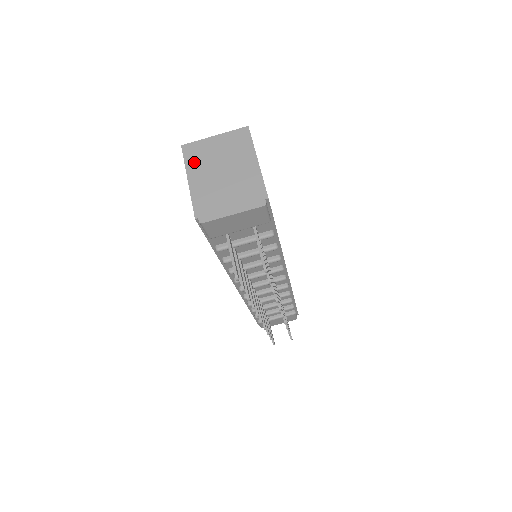
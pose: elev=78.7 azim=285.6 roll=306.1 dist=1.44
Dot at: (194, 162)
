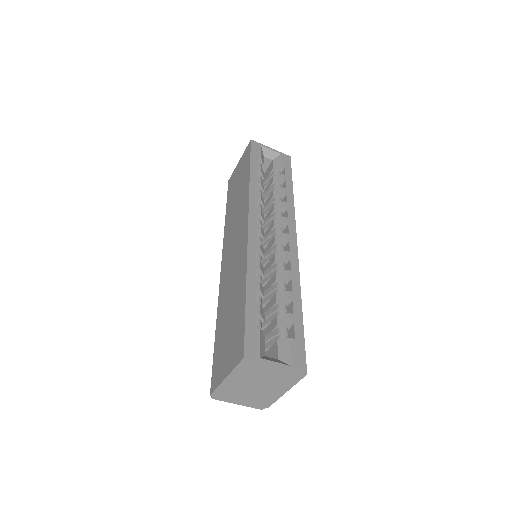
Dot at: (242, 372)
